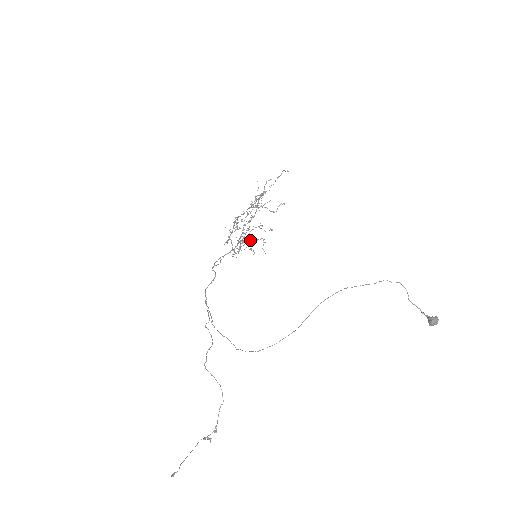
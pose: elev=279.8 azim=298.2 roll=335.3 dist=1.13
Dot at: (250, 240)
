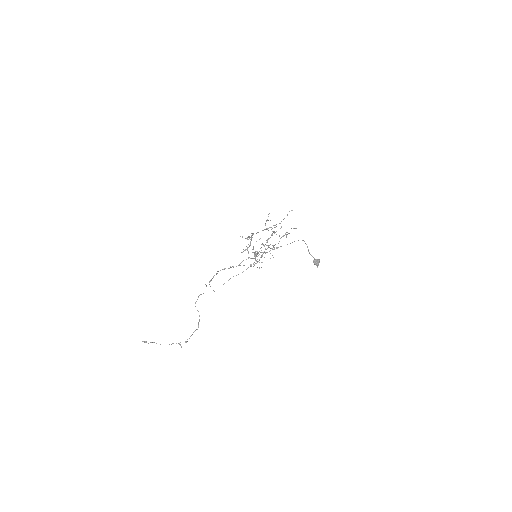
Dot at: occluded
